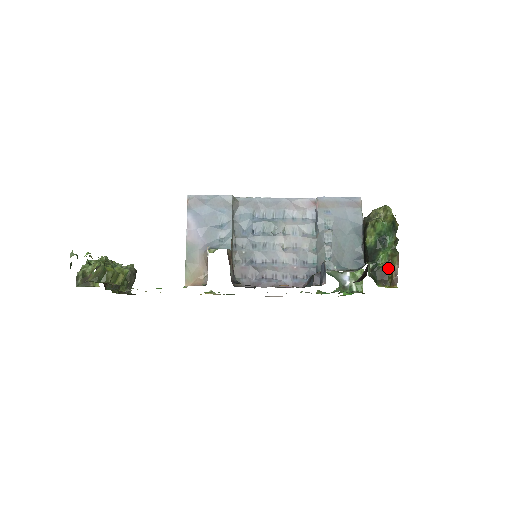
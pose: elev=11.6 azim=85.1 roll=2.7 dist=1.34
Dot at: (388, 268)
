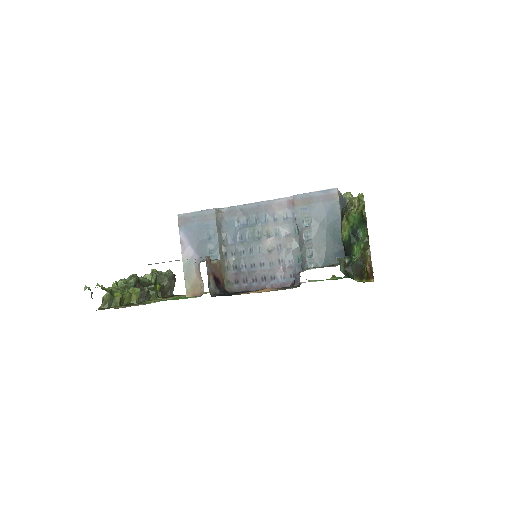
Dot at: (362, 262)
